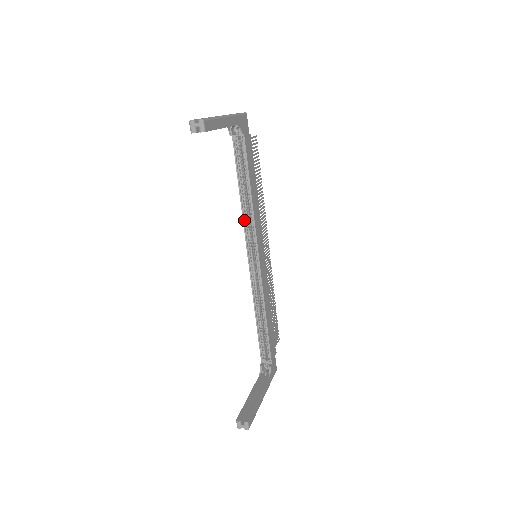
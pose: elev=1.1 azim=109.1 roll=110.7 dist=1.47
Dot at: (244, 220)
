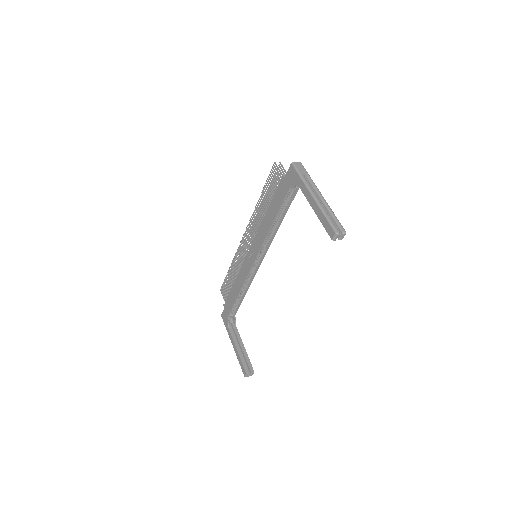
Dot at: (265, 238)
